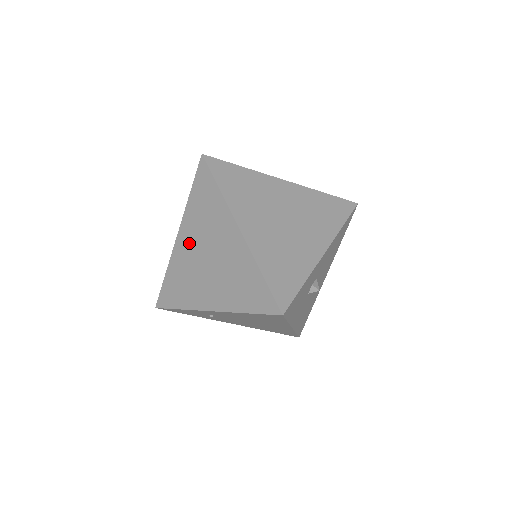
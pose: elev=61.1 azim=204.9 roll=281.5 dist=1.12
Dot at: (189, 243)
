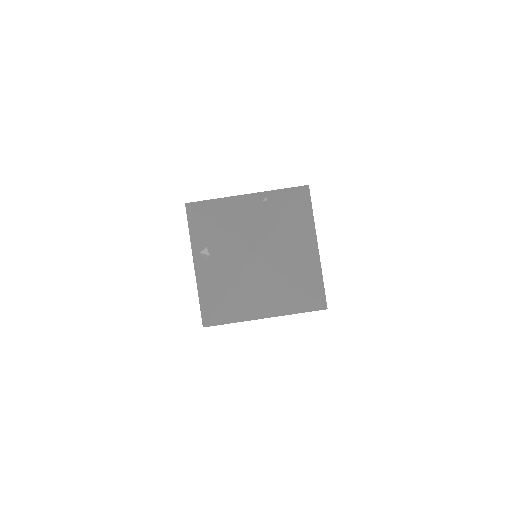
Dot at: (241, 296)
